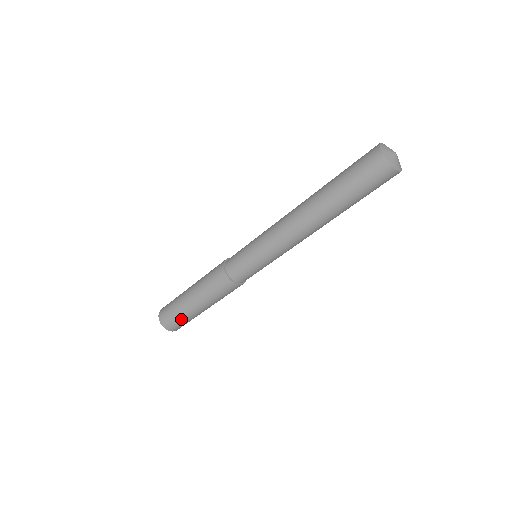
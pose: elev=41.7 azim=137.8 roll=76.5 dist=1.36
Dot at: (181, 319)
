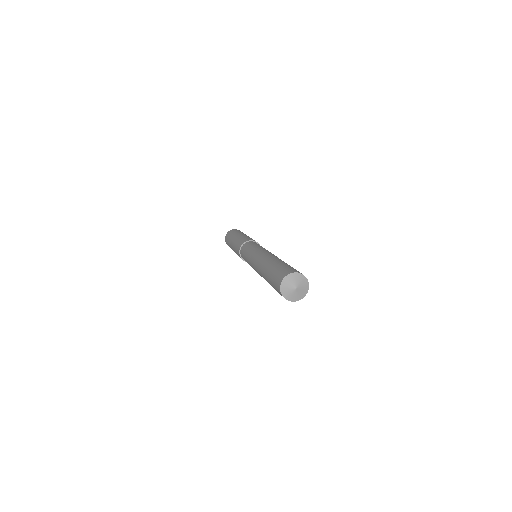
Dot at: occluded
